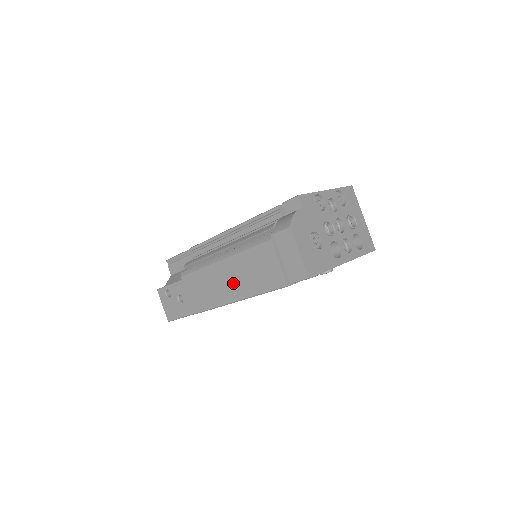
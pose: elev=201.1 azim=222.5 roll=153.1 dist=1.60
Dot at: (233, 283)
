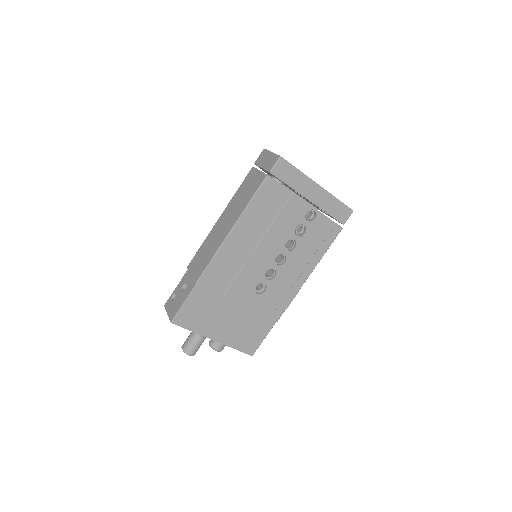
Dot at: (228, 220)
